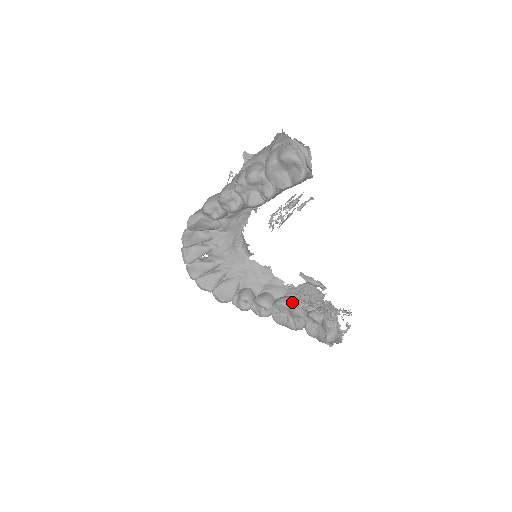
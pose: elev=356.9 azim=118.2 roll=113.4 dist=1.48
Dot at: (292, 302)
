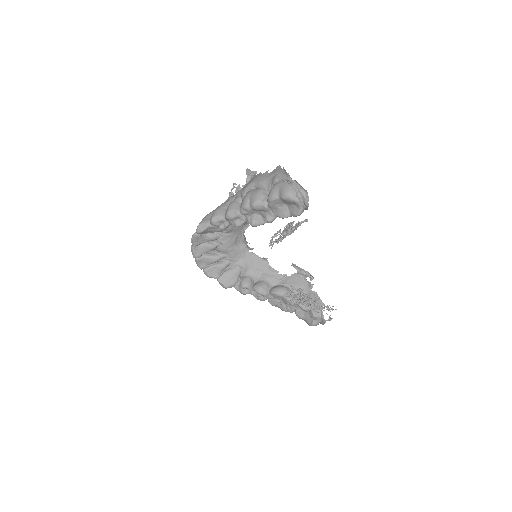
Dot at: (285, 293)
